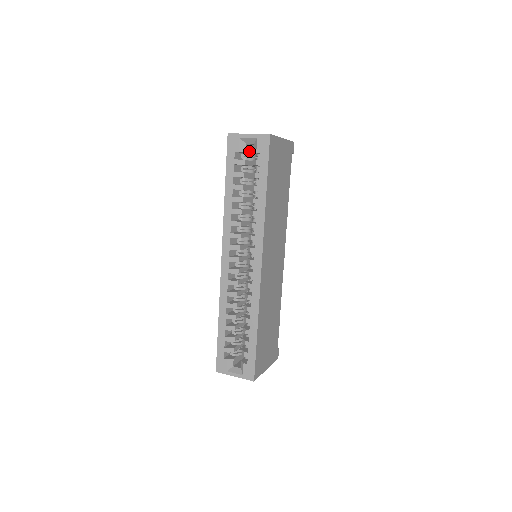
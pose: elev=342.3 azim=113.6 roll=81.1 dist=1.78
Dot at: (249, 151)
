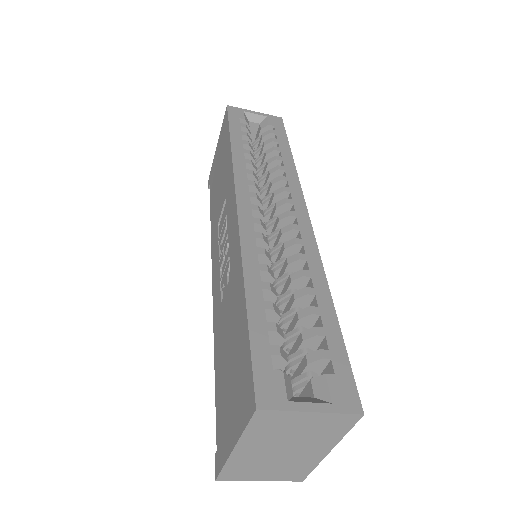
Dot at: occluded
